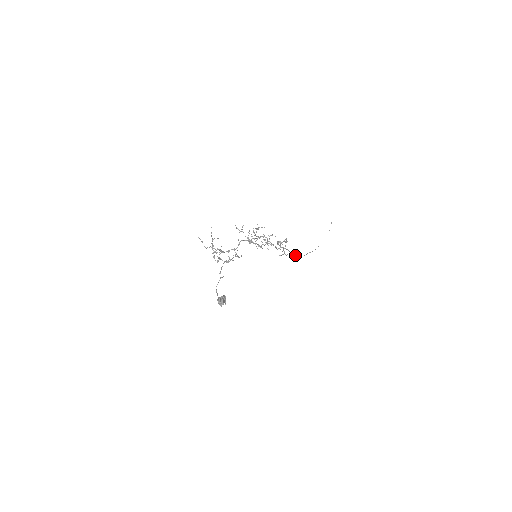
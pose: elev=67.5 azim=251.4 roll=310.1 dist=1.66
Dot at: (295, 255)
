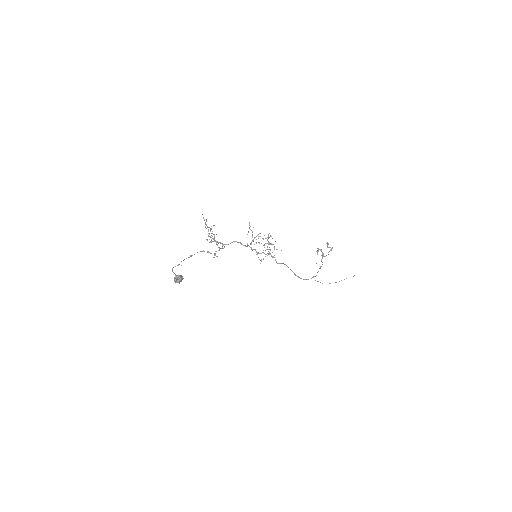
Dot at: (298, 277)
